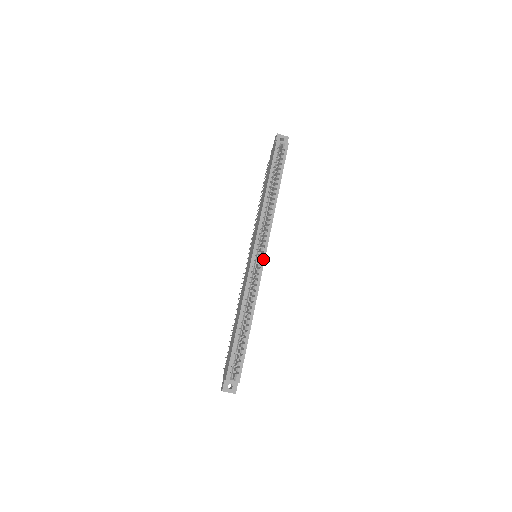
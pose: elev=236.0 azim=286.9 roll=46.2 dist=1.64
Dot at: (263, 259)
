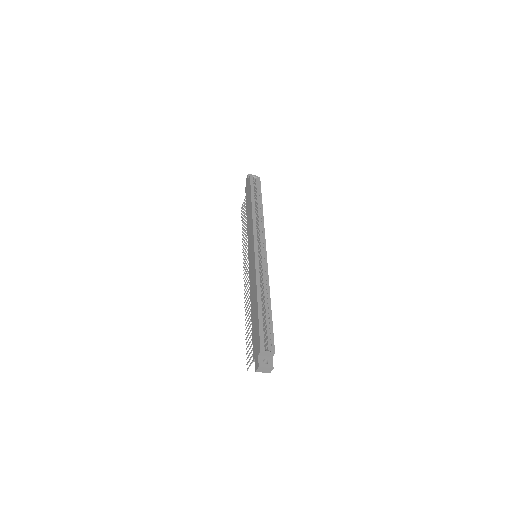
Dot at: (265, 252)
